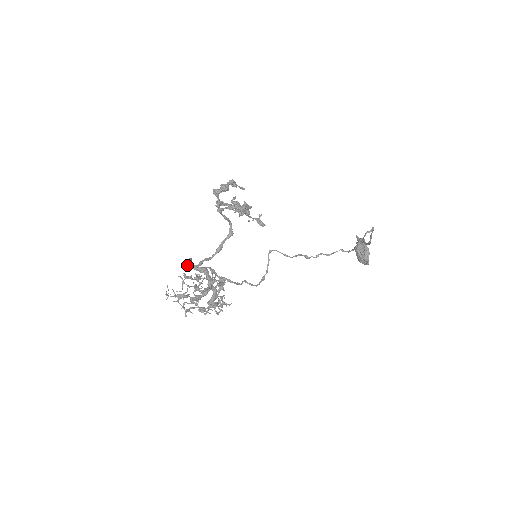
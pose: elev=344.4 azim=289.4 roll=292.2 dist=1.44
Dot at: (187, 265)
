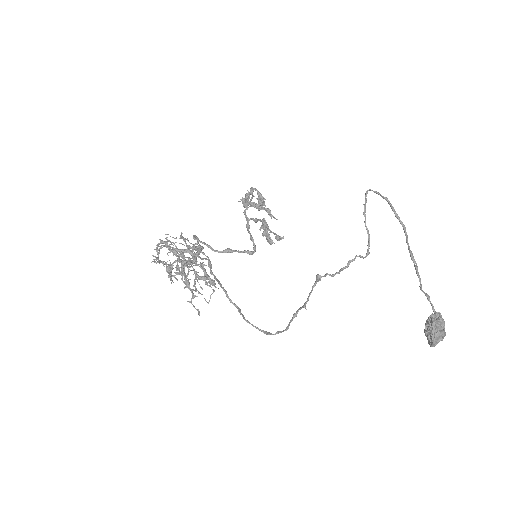
Dot at: (193, 246)
